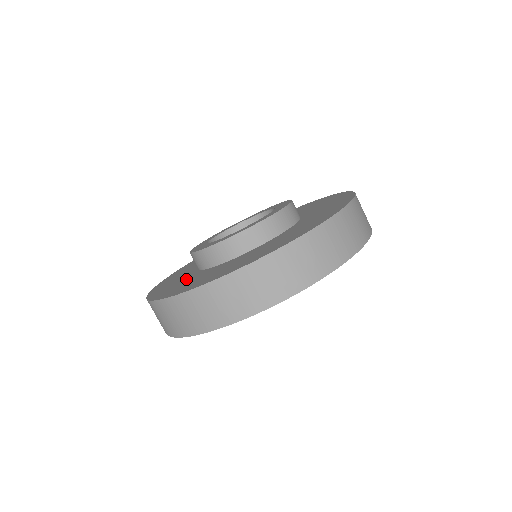
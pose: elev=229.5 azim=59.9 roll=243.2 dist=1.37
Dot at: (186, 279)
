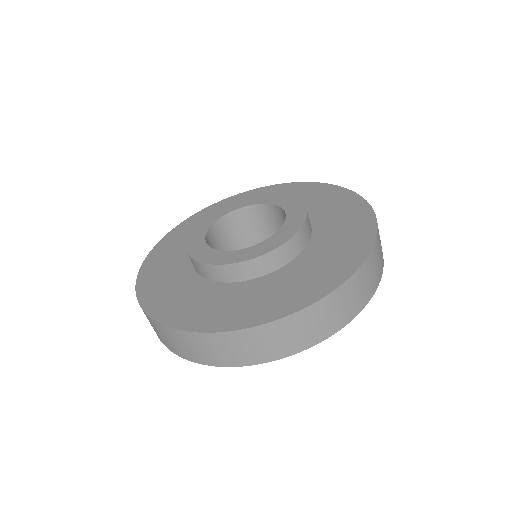
Dot at: (179, 283)
